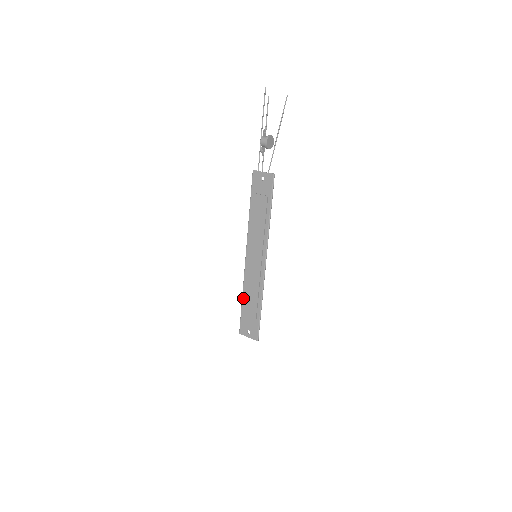
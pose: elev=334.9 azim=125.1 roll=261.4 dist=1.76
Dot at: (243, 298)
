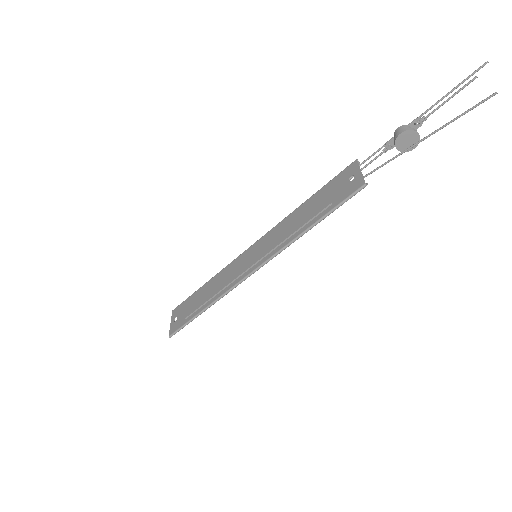
Dot at: (207, 283)
